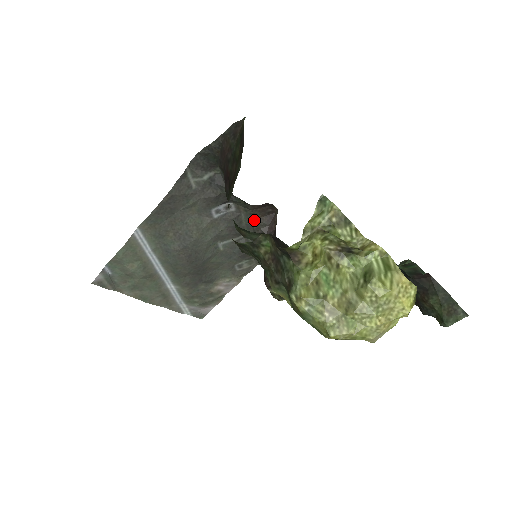
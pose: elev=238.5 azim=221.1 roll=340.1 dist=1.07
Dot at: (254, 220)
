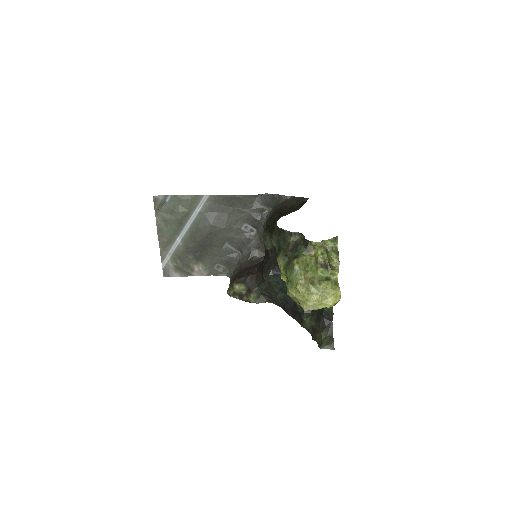
Dot at: (256, 248)
